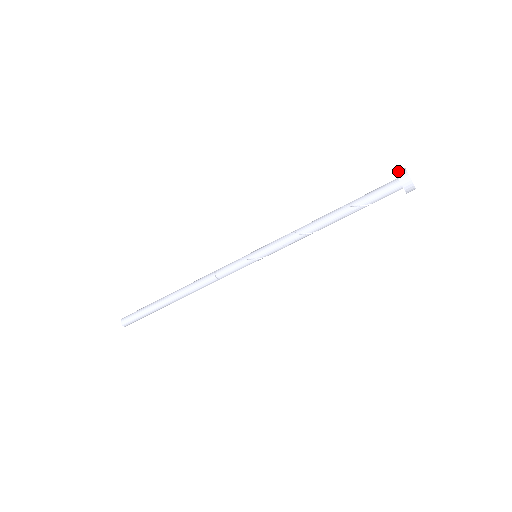
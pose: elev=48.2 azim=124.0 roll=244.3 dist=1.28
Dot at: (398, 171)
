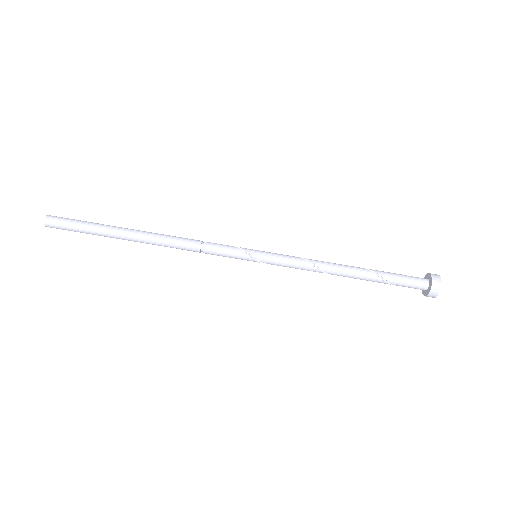
Dot at: (433, 274)
